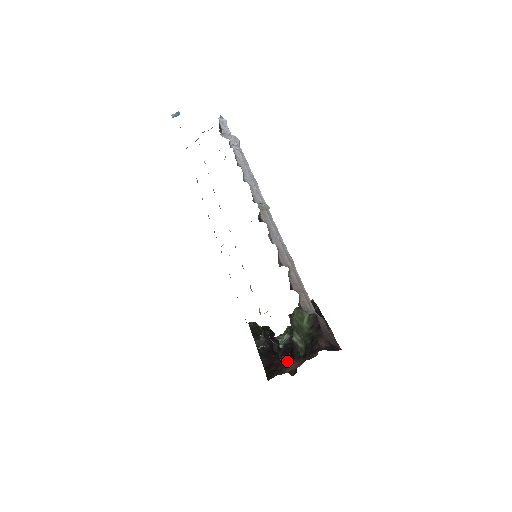
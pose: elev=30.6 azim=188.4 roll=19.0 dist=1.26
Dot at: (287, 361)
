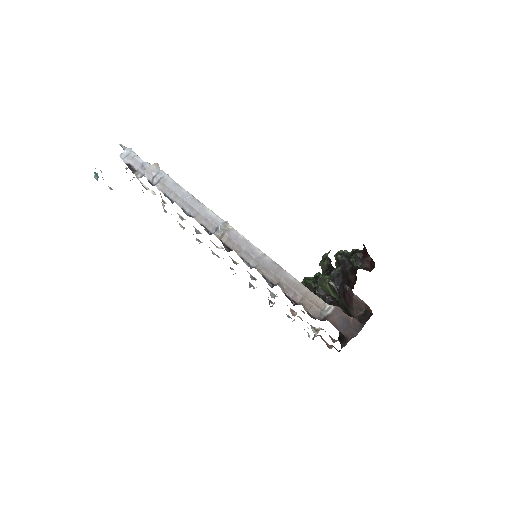
Dot at: occluded
